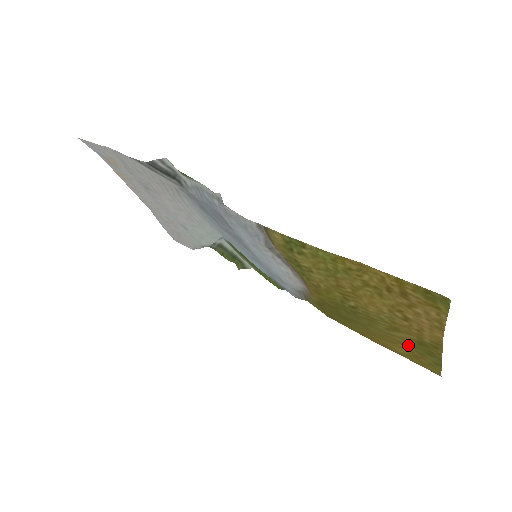
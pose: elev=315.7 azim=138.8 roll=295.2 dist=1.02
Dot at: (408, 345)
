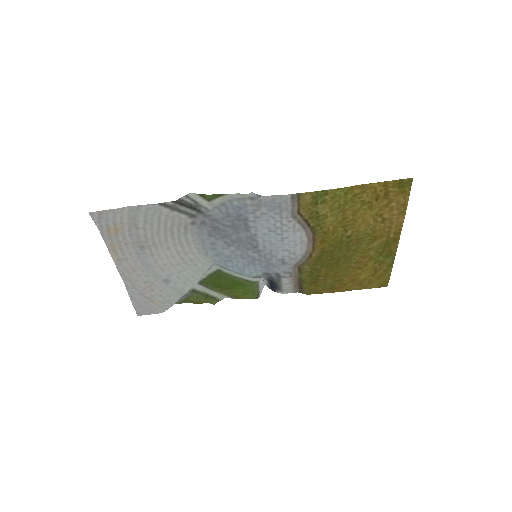
Dot at: (376, 257)
